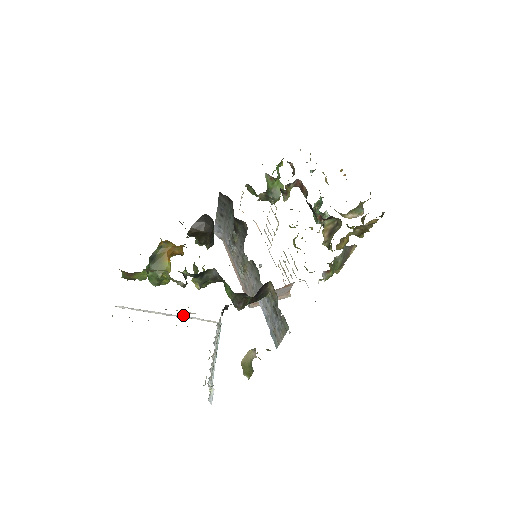
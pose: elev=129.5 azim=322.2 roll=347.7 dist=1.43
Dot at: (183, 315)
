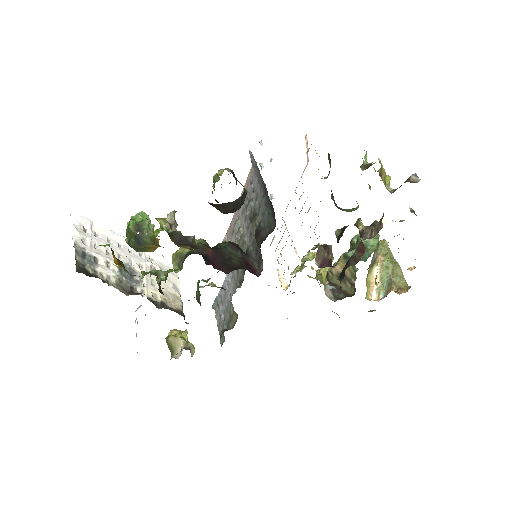
Dot at: occluded
